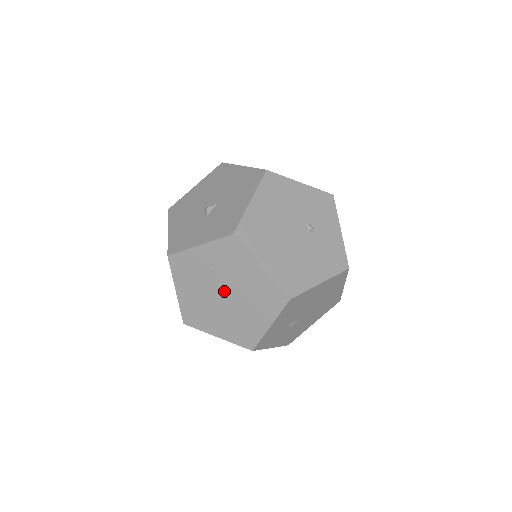
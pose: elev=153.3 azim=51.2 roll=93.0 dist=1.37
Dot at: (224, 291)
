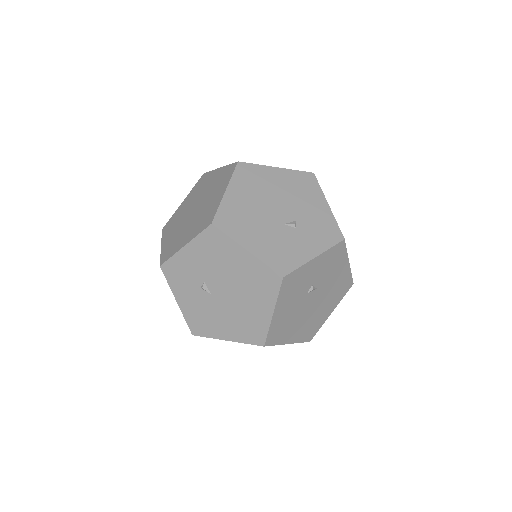
Dot at: (197, 207)
